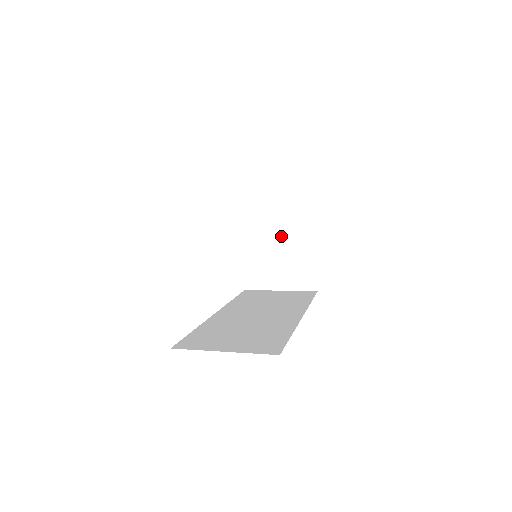
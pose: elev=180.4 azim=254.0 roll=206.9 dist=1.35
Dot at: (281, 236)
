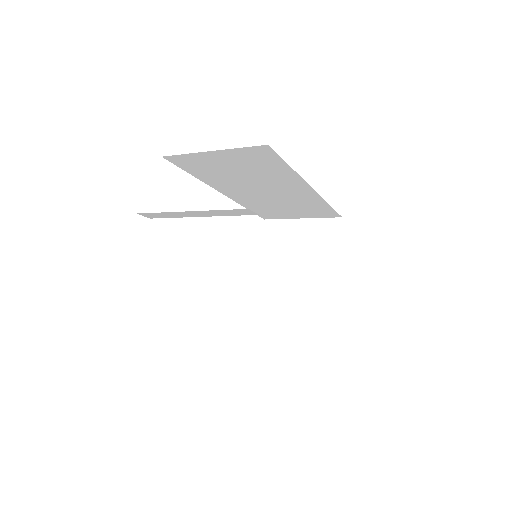
Dot at: (300, 265)
